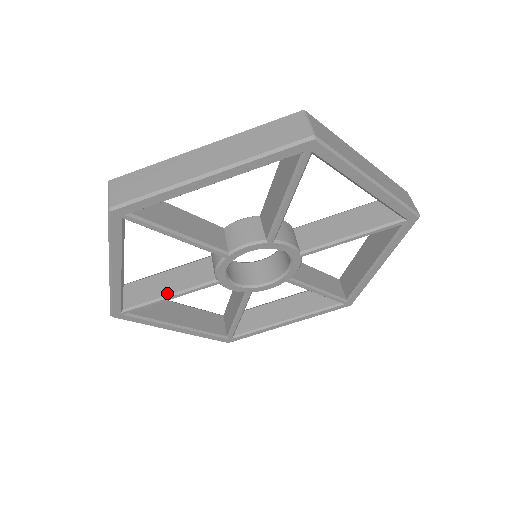
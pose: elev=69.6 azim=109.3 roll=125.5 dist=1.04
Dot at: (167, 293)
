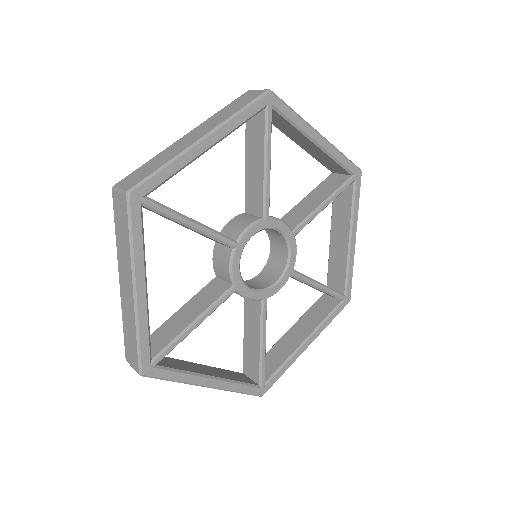
Dot at: (191, 320)
